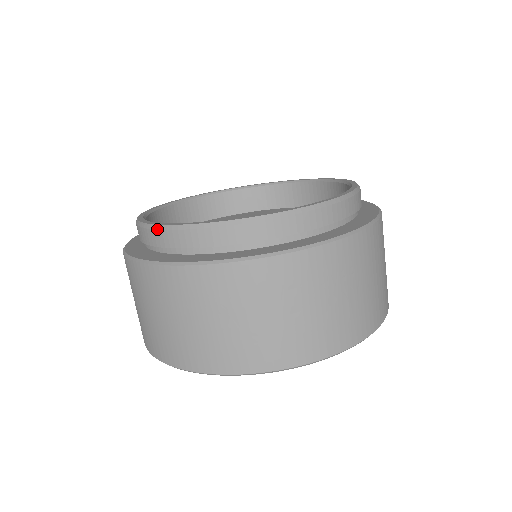
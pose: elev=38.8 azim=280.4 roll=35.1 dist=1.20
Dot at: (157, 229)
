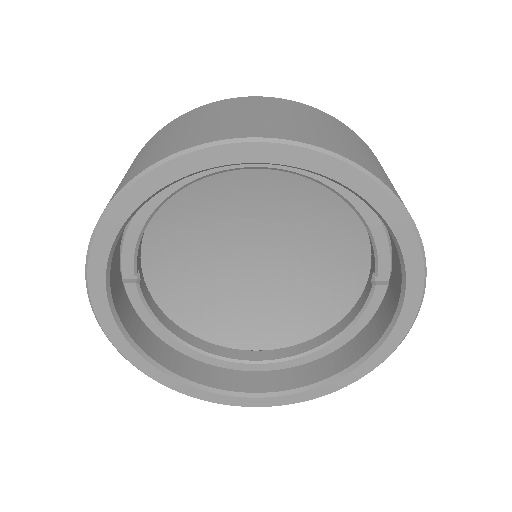
Dot at: occluded
